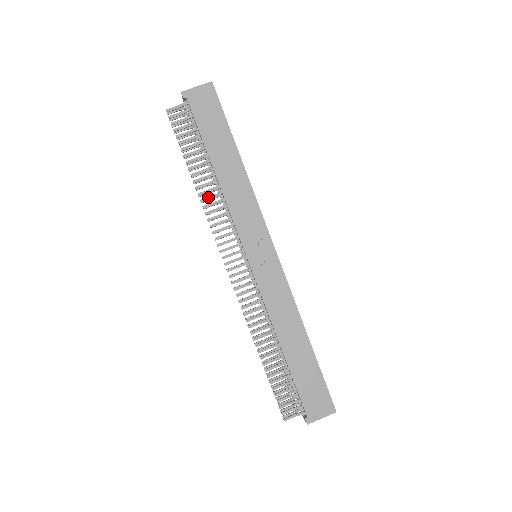
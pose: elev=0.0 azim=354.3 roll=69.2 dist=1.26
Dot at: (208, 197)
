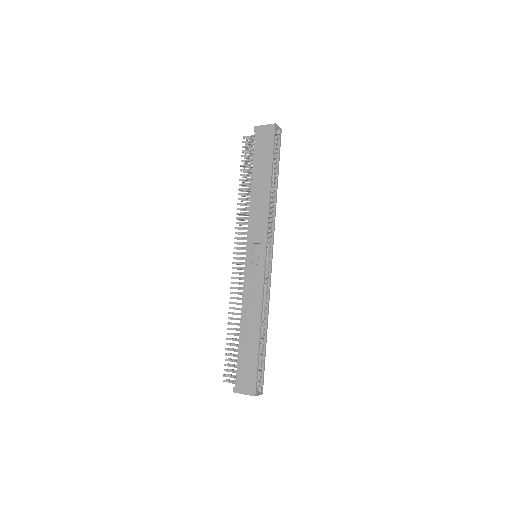
Dot at: (243, 203)
